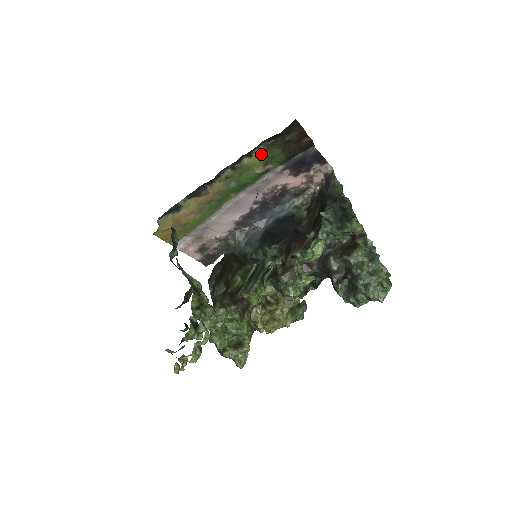
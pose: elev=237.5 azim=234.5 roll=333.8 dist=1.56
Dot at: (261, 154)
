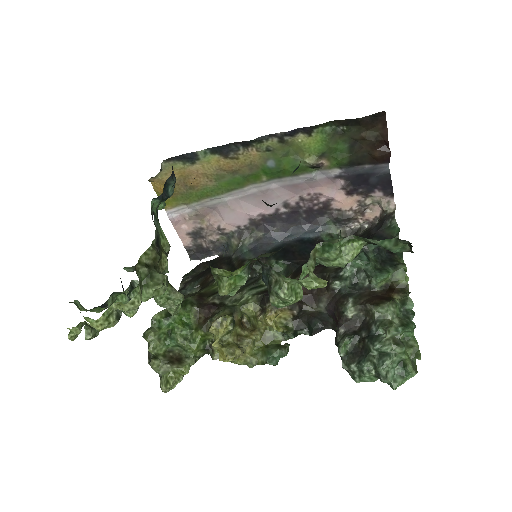
Dot at: (322, 138)
